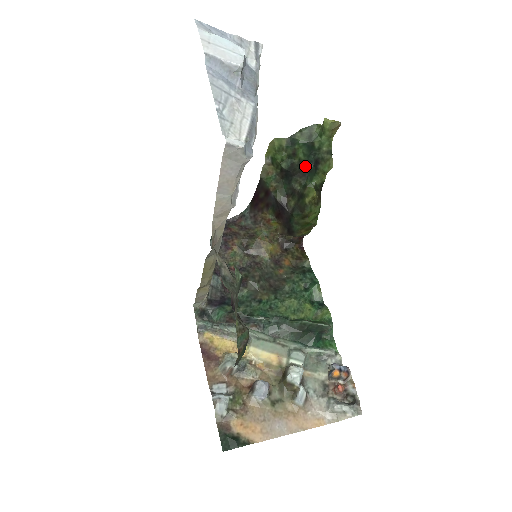
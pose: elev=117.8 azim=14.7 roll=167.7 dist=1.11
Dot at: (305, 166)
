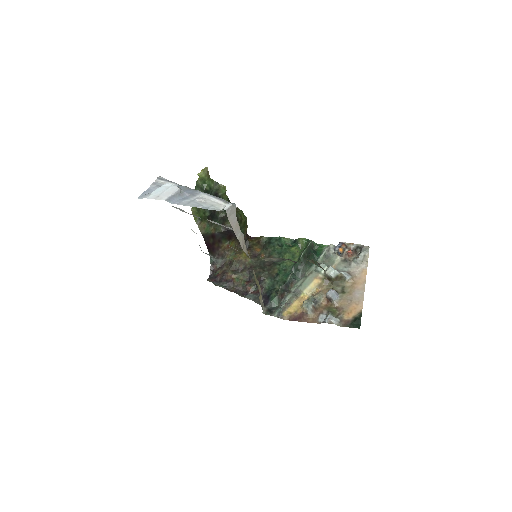
Dot at: occluded
